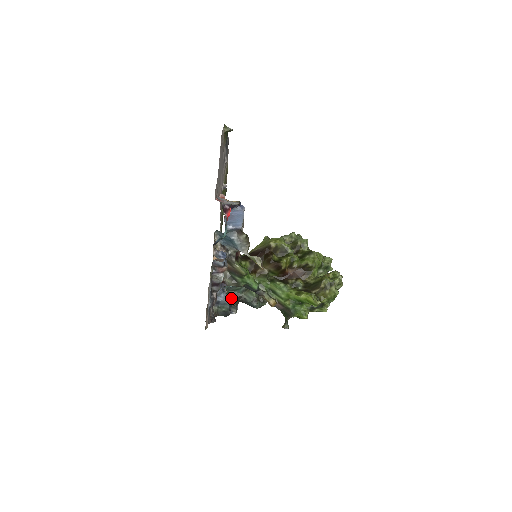
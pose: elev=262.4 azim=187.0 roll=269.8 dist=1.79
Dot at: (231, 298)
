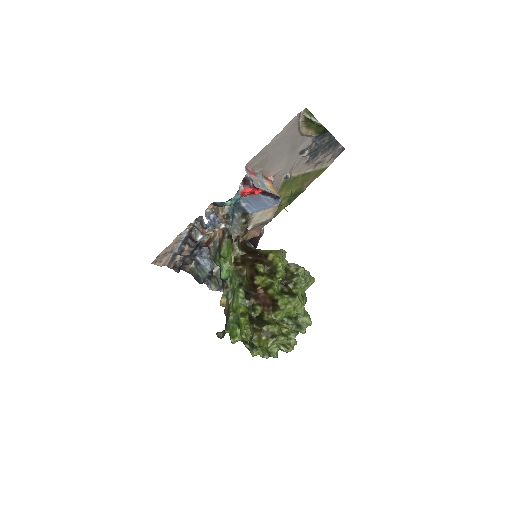
Dot at: (211, 271)
